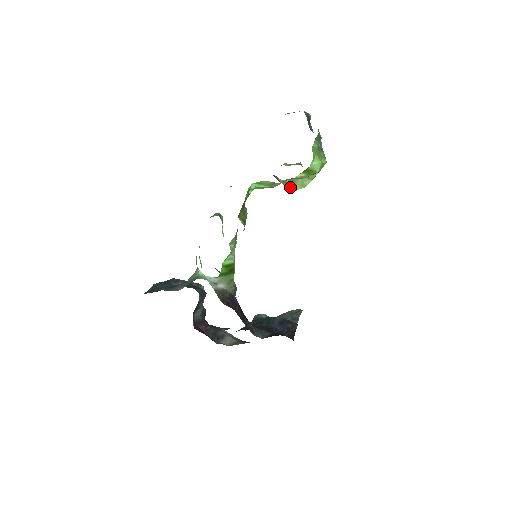
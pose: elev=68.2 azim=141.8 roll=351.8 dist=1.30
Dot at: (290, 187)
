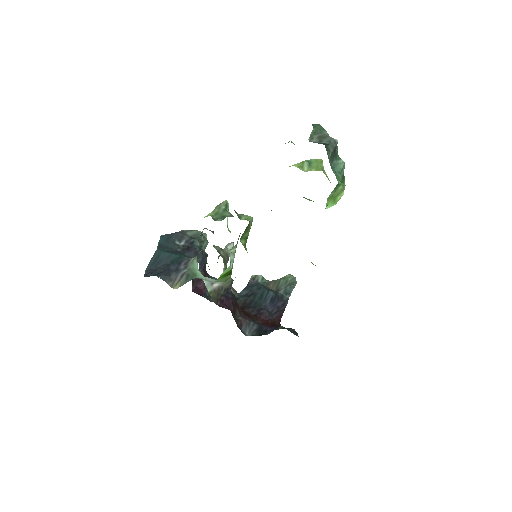
Dot at: occluded
